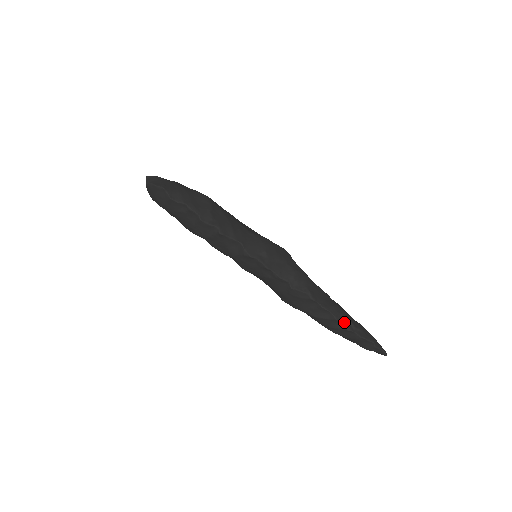
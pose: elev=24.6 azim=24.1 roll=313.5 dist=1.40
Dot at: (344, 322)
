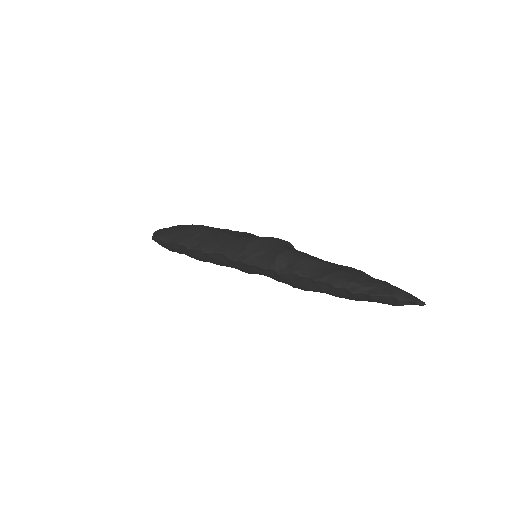
Dot at: (346, 286)
